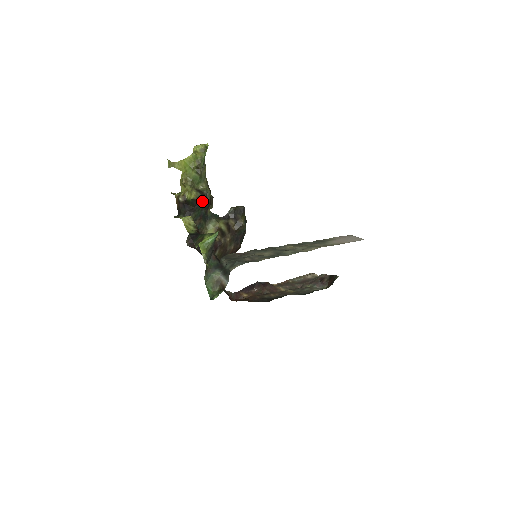
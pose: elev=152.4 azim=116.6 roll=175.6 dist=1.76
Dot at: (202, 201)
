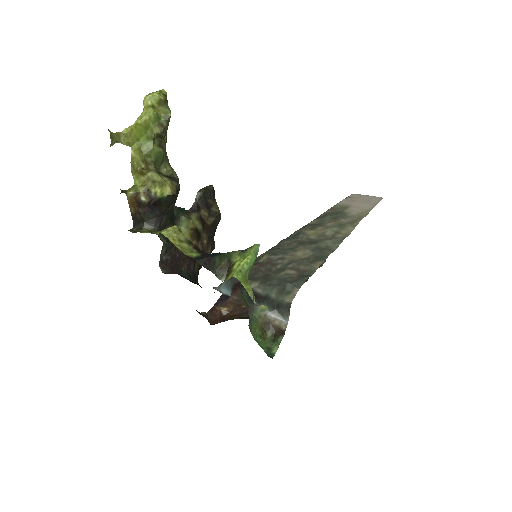
Dot at: occluded
